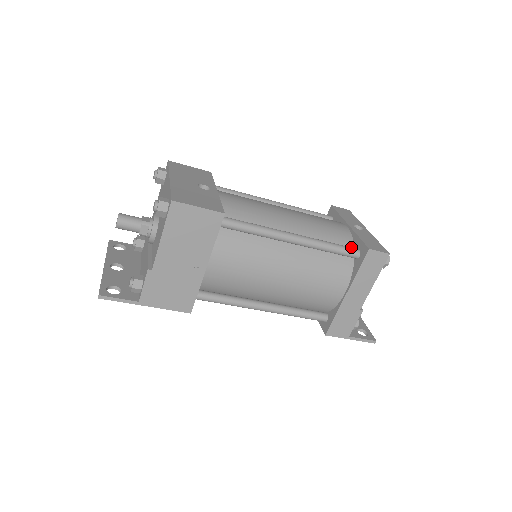
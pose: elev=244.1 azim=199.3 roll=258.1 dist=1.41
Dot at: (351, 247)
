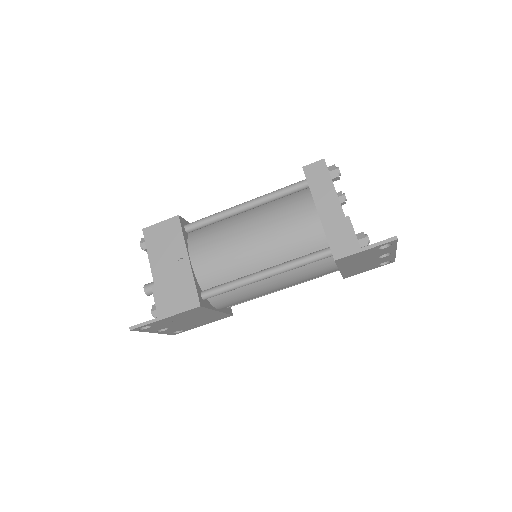
Dot at: occluded
